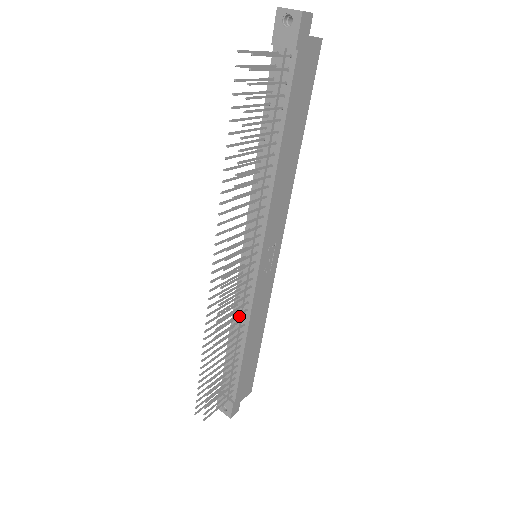
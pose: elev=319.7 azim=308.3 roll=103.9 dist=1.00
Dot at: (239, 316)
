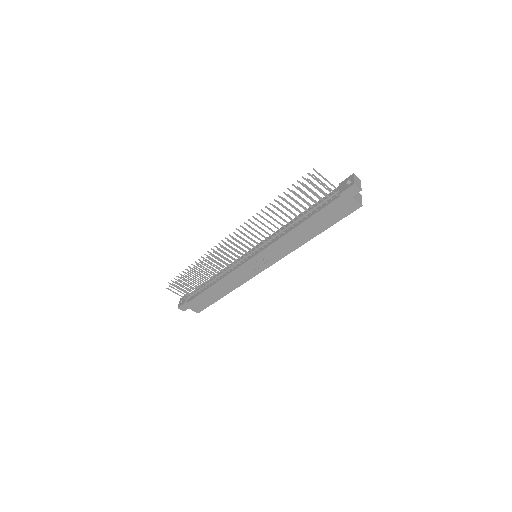
Dot at: (225, 270)
